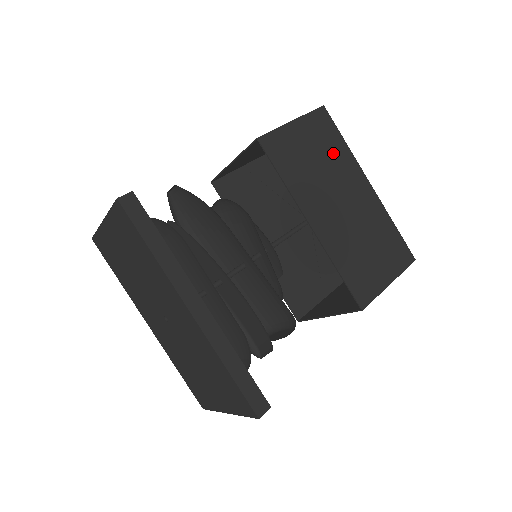
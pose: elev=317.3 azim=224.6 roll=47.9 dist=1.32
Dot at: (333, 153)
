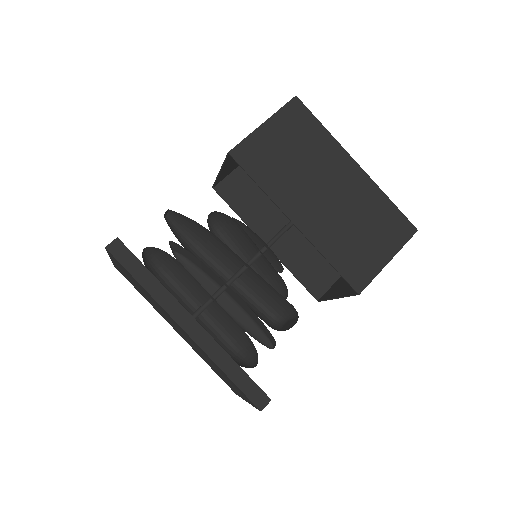
Dot at: (311, 143)
